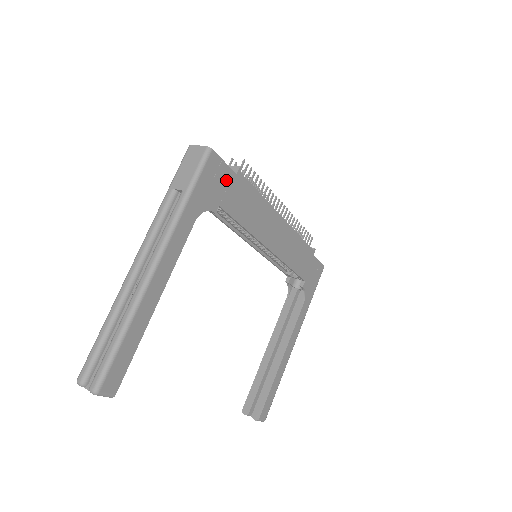
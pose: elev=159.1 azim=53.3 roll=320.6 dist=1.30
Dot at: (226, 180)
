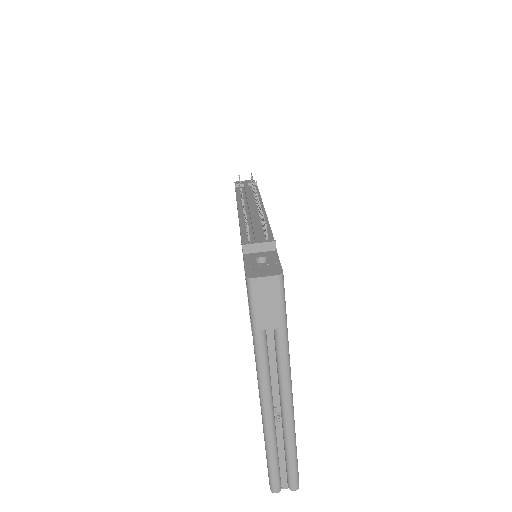
Dot at: occluded
